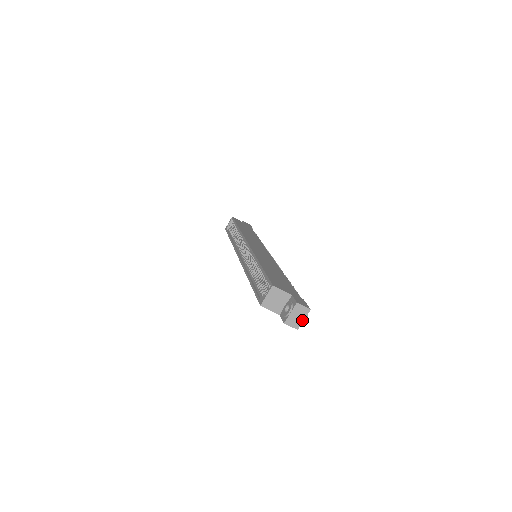
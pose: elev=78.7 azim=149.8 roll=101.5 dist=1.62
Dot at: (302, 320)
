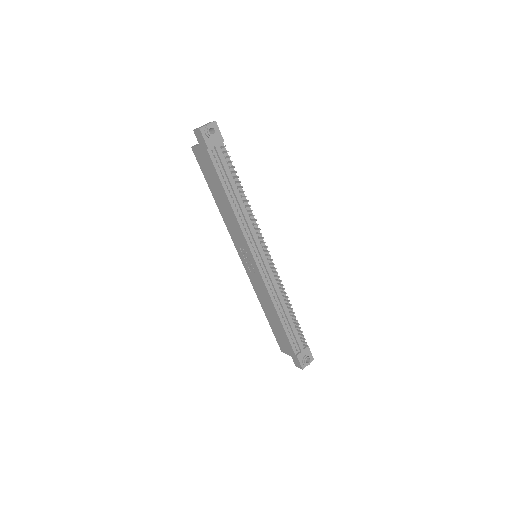
Dot at: (206, 125)
